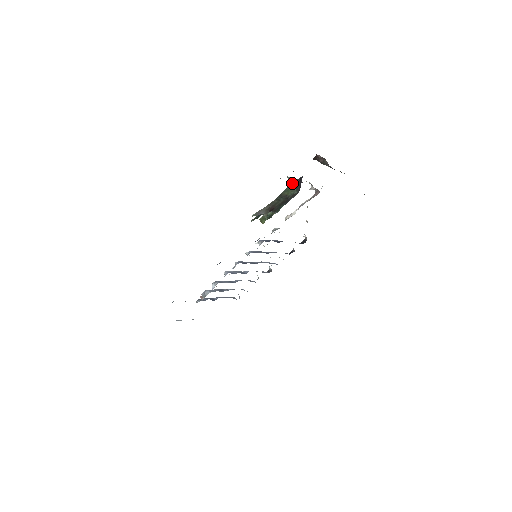
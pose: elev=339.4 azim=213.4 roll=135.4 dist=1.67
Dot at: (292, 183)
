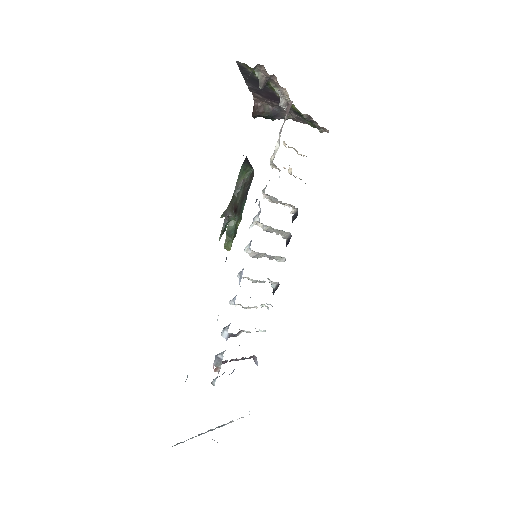
Dot at: (263, 87)
